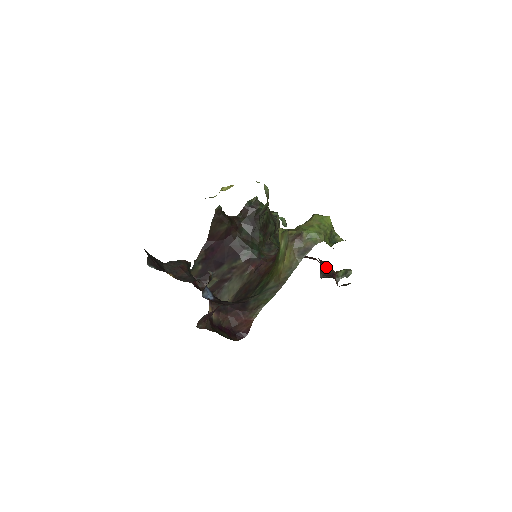
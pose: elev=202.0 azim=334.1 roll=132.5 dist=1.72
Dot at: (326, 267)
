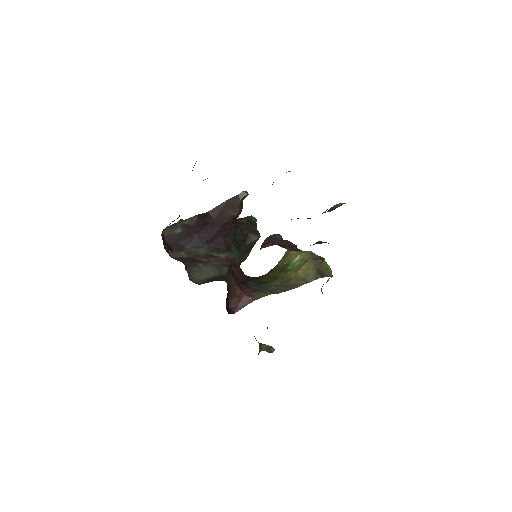
Dot at: occluded
